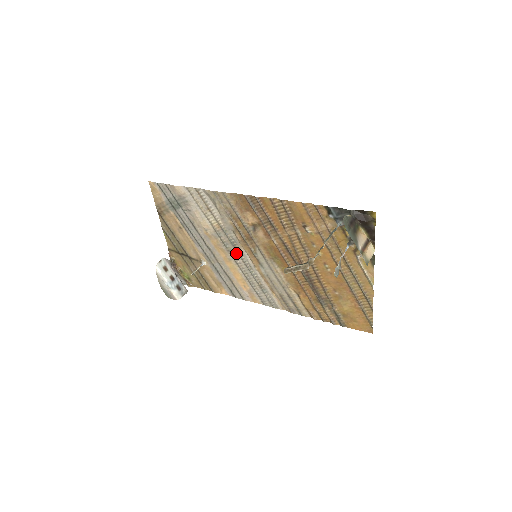
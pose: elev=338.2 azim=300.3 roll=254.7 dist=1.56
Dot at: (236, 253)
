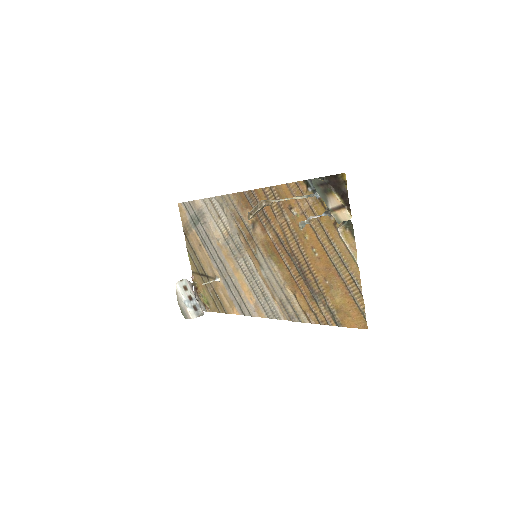
Dot at: (242, 259)
